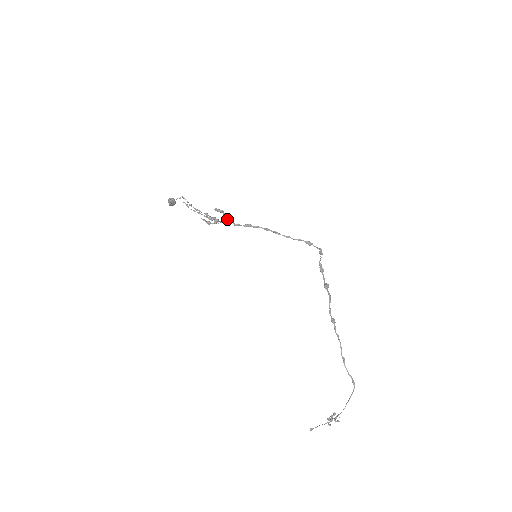
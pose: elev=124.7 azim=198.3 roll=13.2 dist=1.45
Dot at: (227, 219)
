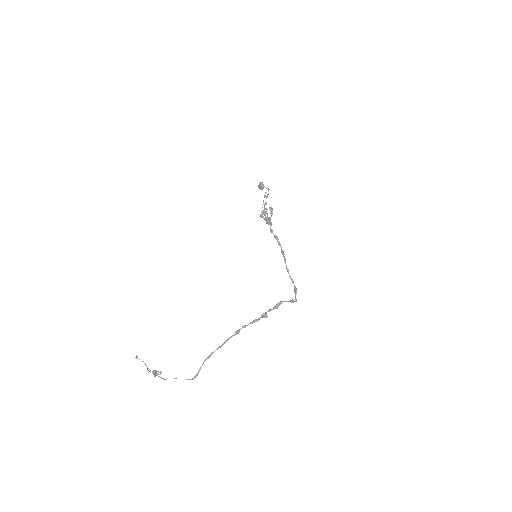
Dot at: (270, 221)
